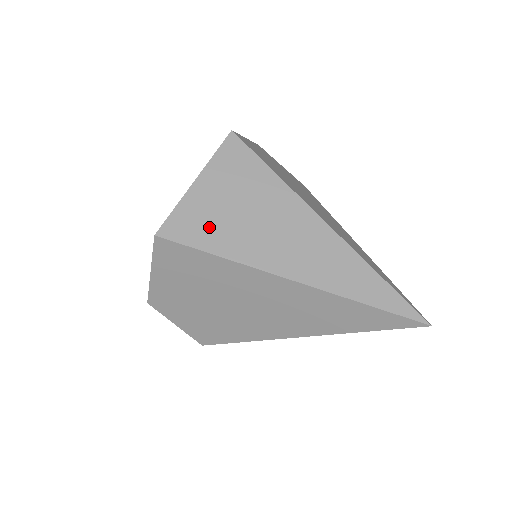
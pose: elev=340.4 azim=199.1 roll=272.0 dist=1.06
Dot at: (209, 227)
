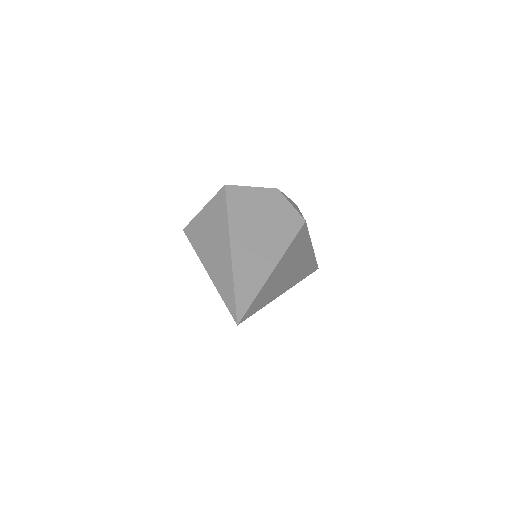
Dot at: (197, 233)
